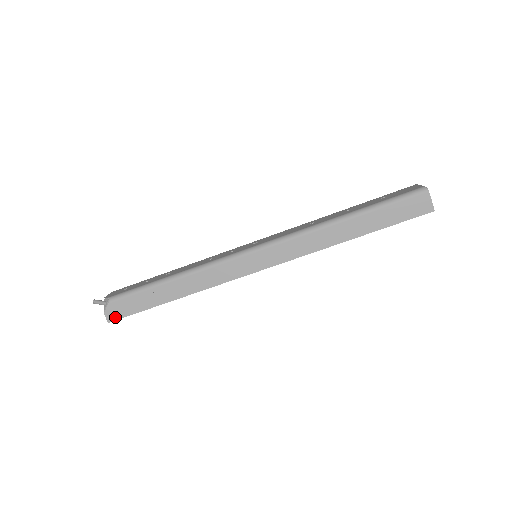
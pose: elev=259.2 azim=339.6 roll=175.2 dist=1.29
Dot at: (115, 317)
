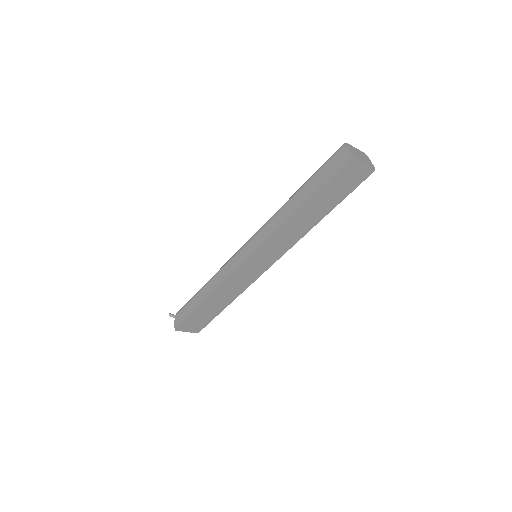
Dot at: (178, 324)
